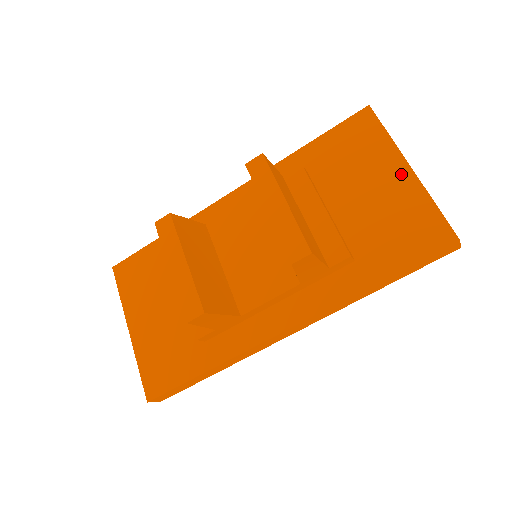
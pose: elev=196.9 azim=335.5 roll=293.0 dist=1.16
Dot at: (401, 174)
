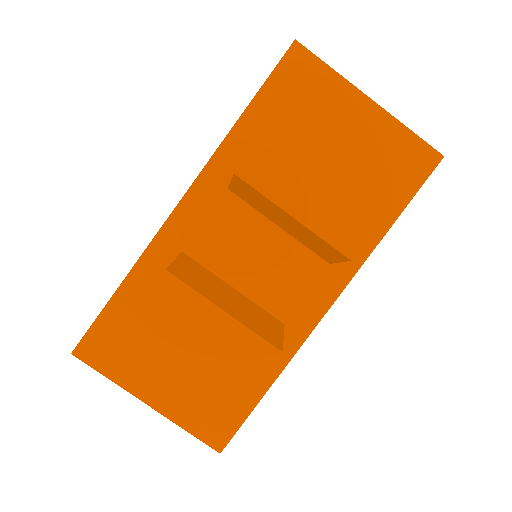
Dot at: (365, 110)
